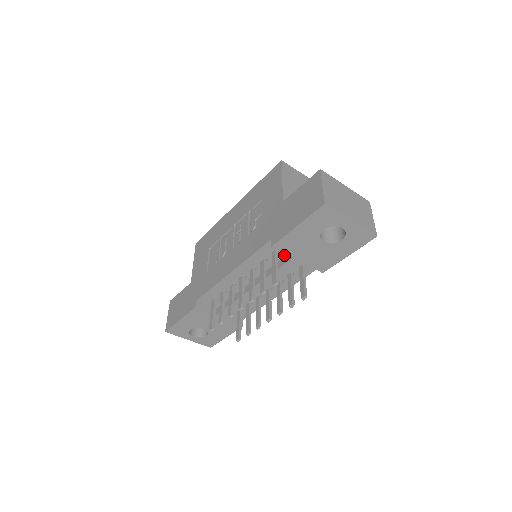
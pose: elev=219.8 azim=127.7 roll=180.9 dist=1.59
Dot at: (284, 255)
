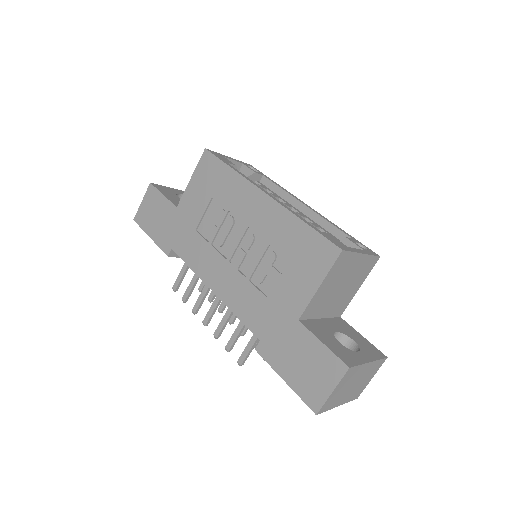
Dot at: occluded
